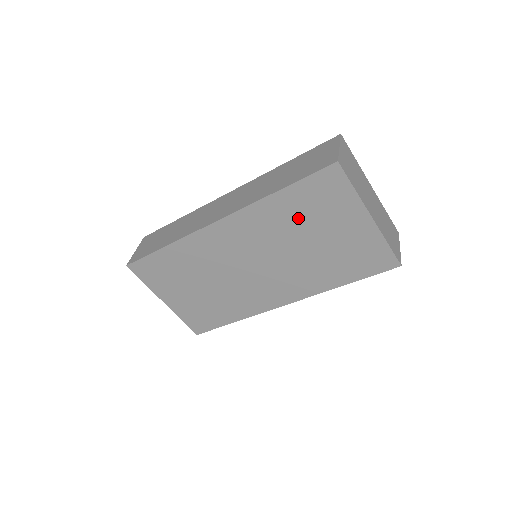
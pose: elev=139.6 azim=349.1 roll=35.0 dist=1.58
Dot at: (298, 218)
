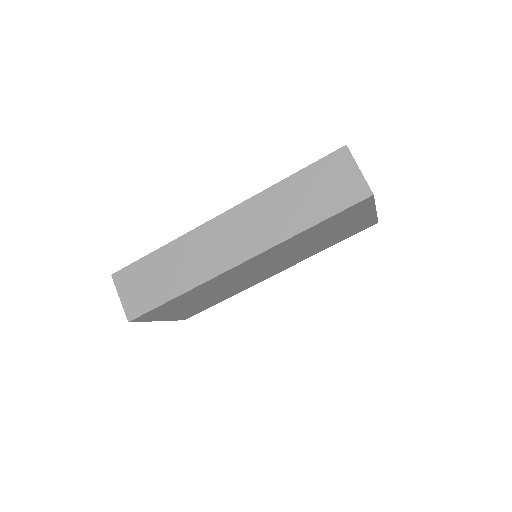
Dot at: (319, 233)
